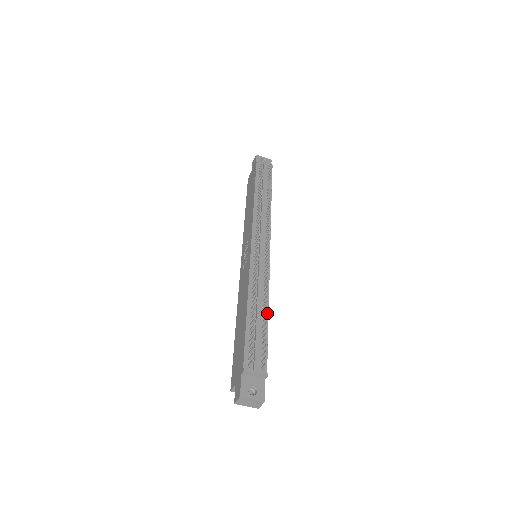
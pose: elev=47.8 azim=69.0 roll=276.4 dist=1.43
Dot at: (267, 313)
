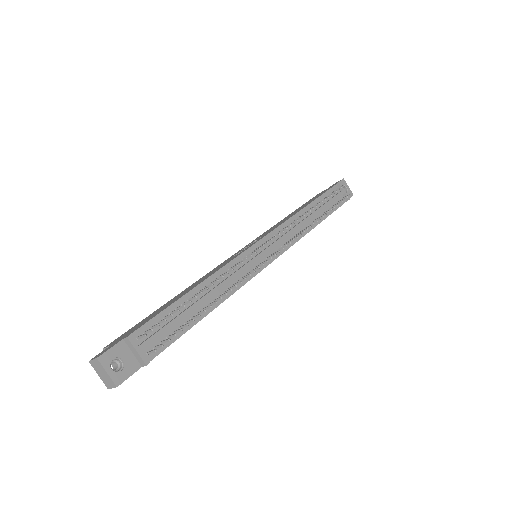
Dot at: (210, 310)
